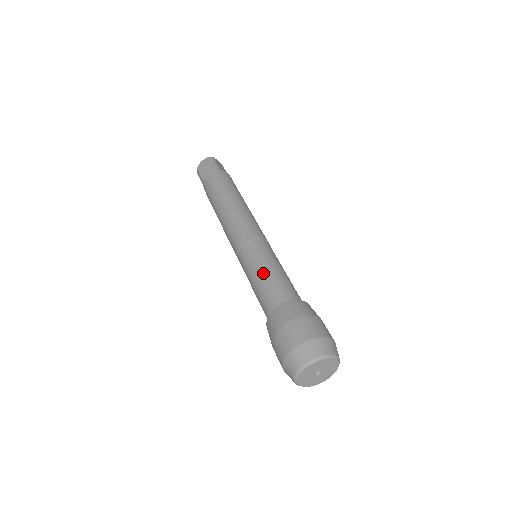
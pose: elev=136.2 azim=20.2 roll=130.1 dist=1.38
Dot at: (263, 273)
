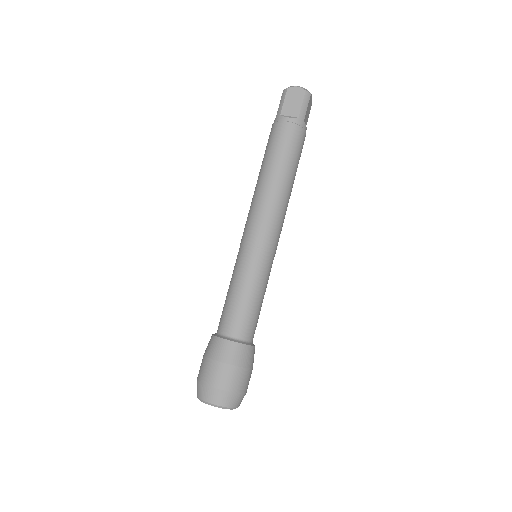
Dot at: (247, 295)
